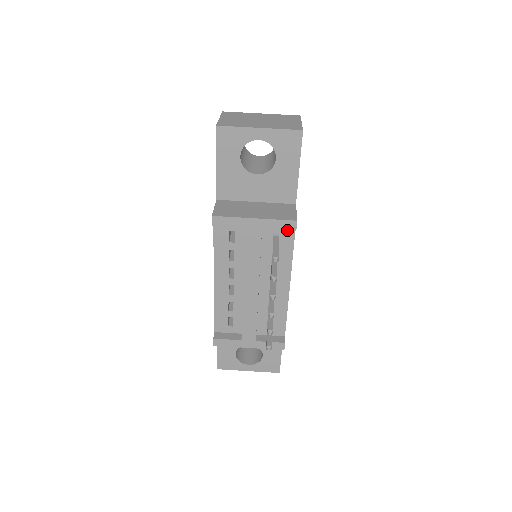
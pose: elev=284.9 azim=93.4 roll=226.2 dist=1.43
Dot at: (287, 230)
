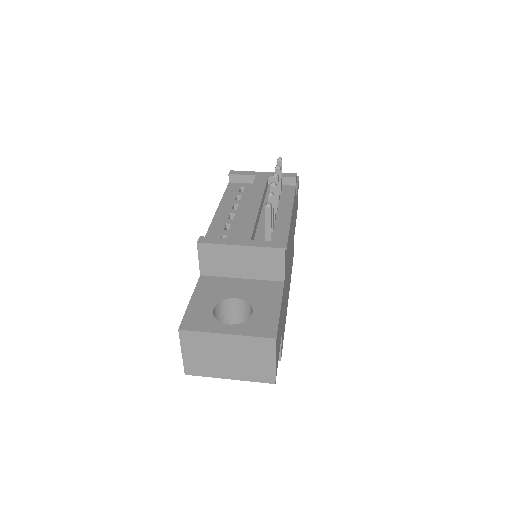
Dot at: (289, 188)
